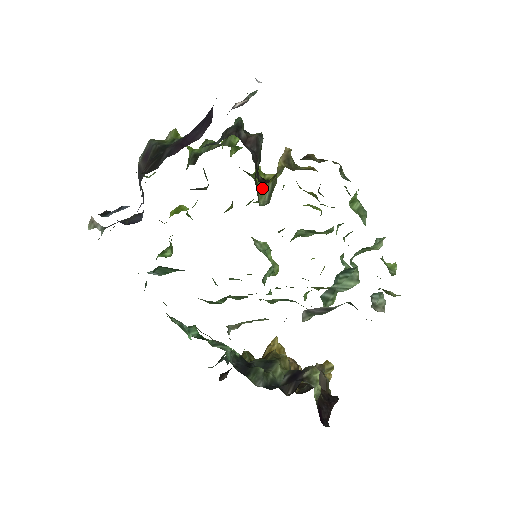
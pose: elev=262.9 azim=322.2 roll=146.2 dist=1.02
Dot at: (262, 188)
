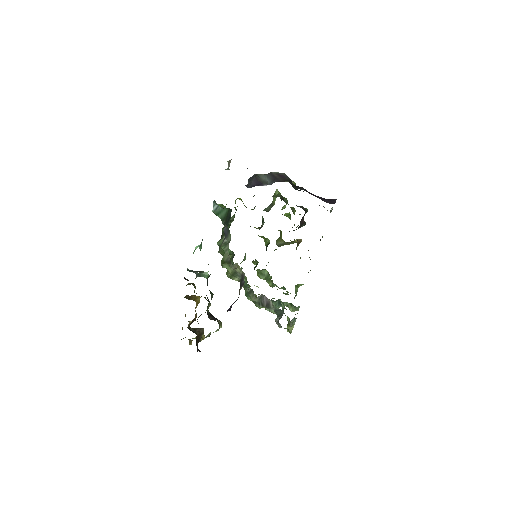
Dot at: (280, 239)
